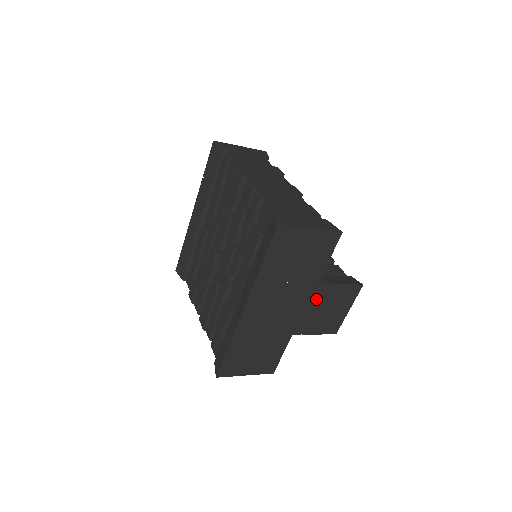
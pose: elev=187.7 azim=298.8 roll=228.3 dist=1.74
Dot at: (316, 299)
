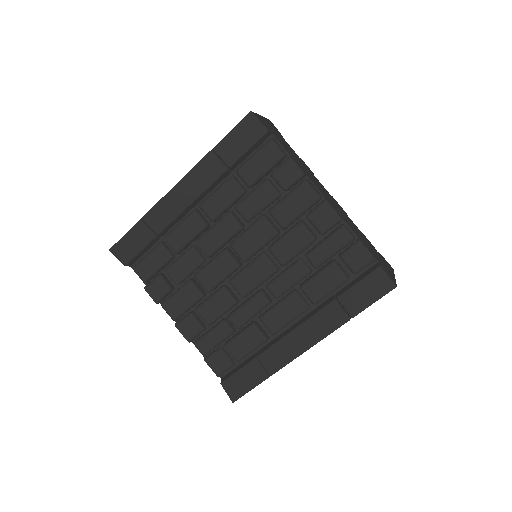
Dot at: occluded
